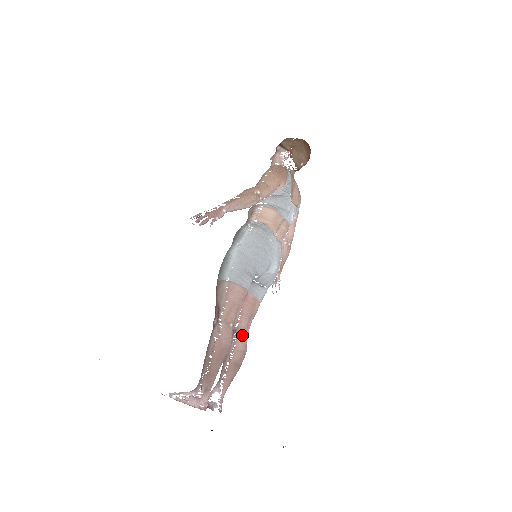
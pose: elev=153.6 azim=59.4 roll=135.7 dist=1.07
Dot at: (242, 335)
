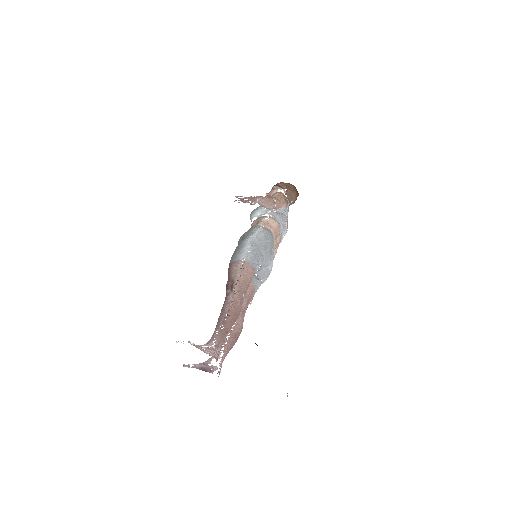
Dot at: (242, 313)
